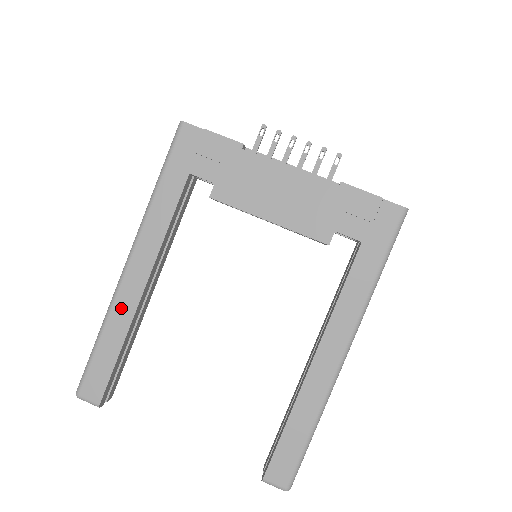
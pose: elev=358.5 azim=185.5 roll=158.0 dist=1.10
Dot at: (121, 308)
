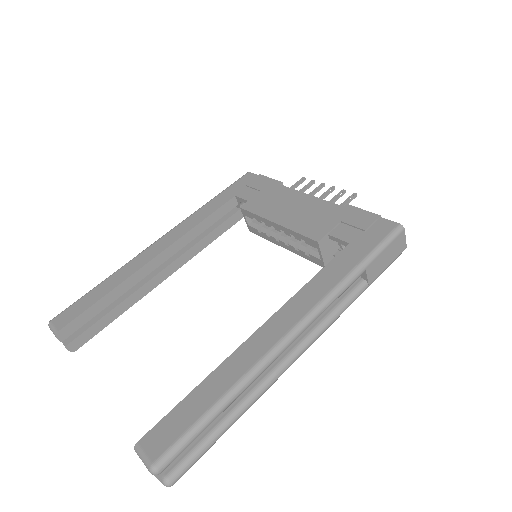
Dot at: (130, 266)
